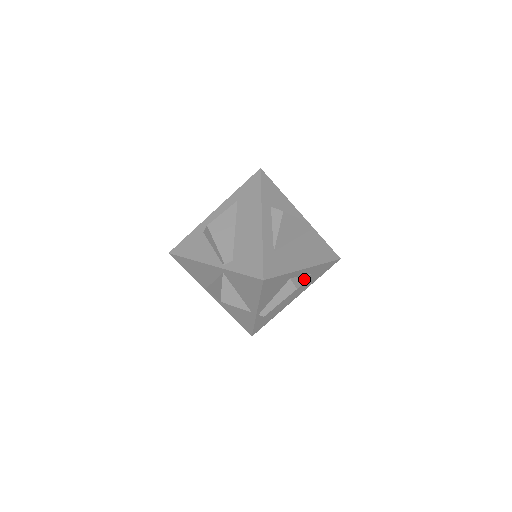
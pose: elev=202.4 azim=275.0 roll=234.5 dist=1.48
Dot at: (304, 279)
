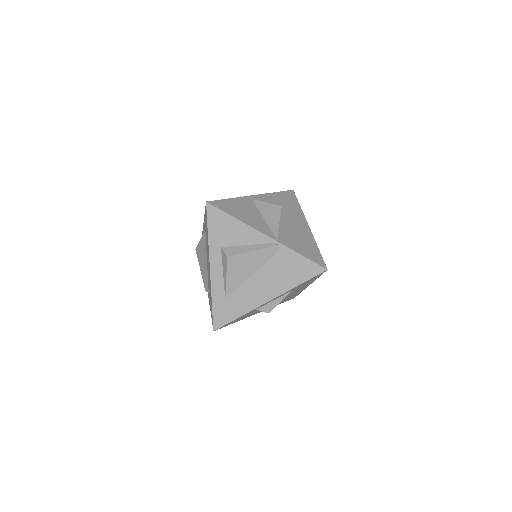
Dot at: (279, 301)
